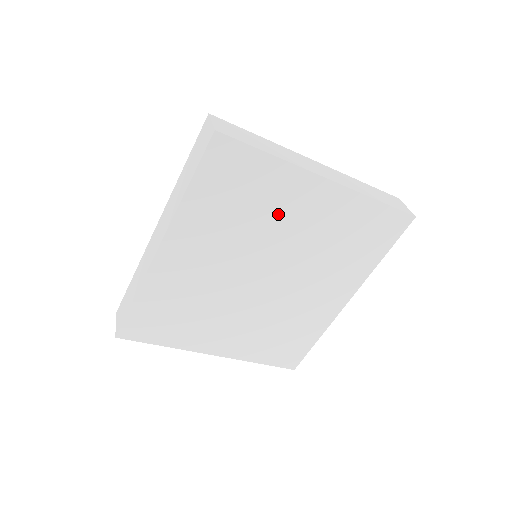
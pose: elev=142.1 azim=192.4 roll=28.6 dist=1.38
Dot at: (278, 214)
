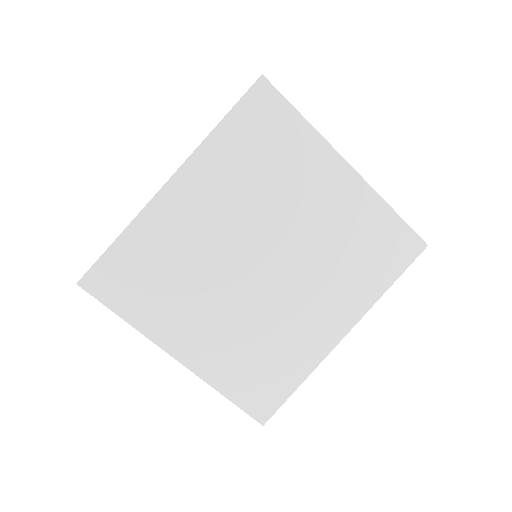
Dot at: (296, 187)
